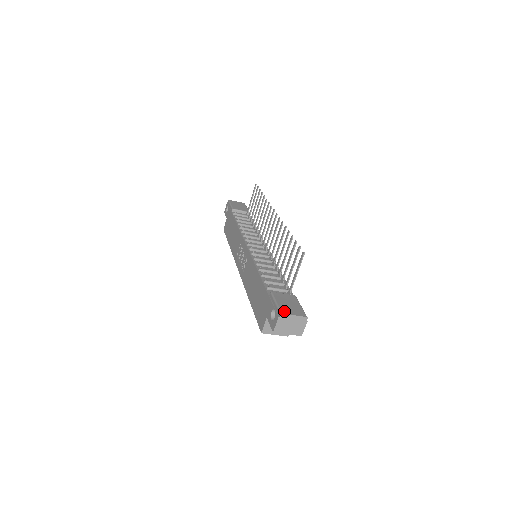
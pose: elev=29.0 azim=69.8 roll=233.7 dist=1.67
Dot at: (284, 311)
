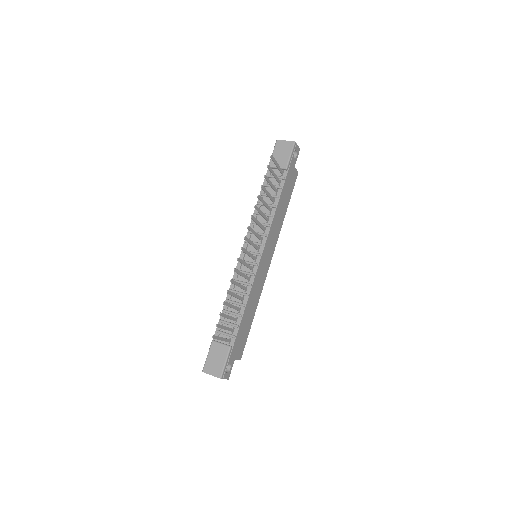
Dot at: (206, 369)
